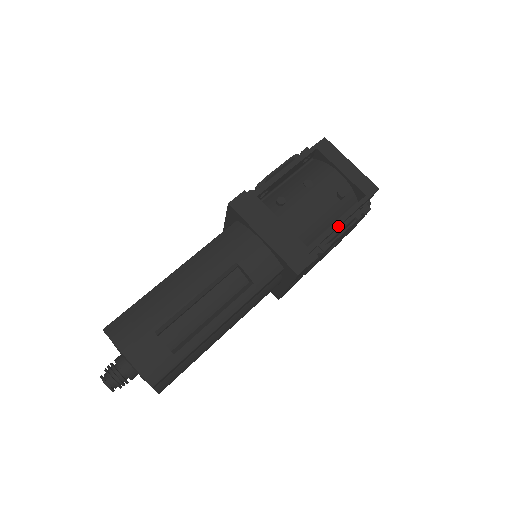
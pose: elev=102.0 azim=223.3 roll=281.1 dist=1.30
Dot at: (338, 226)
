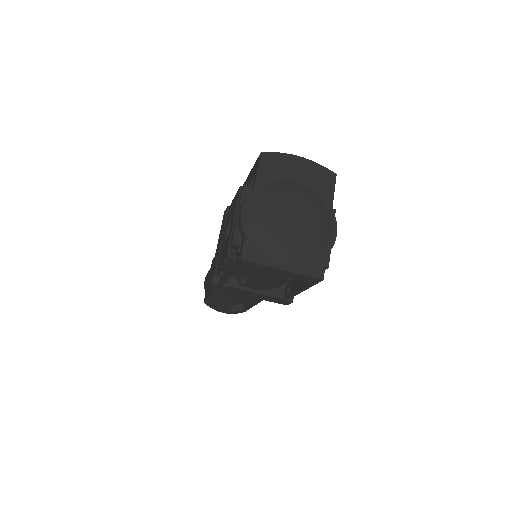
Dot at: (299, 292)
